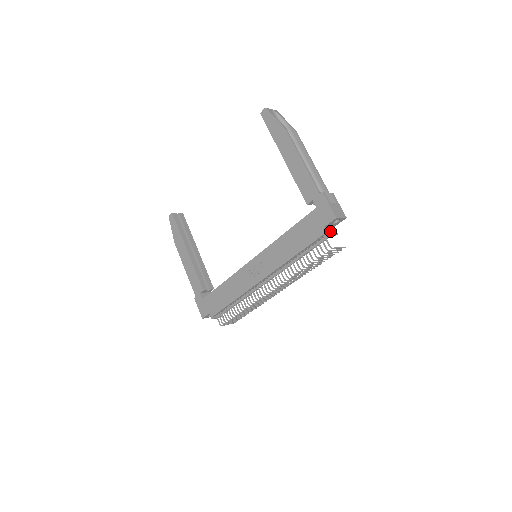
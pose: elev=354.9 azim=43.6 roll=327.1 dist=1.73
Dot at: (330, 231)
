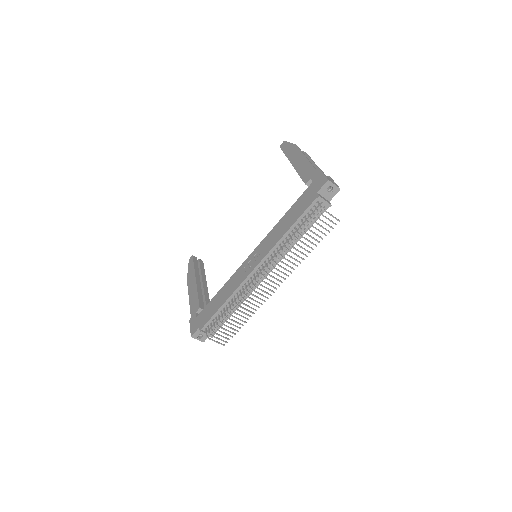
Dot at: (323, 198)
